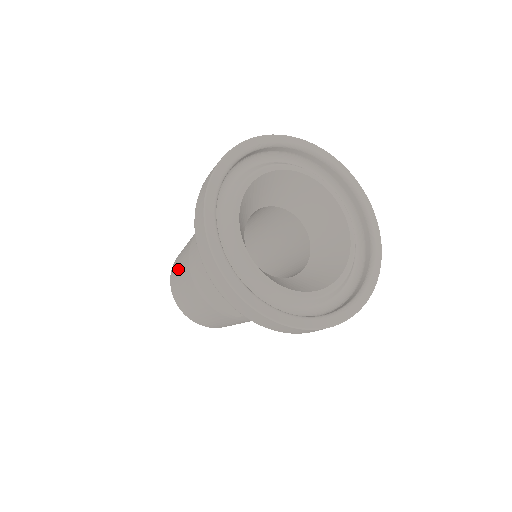
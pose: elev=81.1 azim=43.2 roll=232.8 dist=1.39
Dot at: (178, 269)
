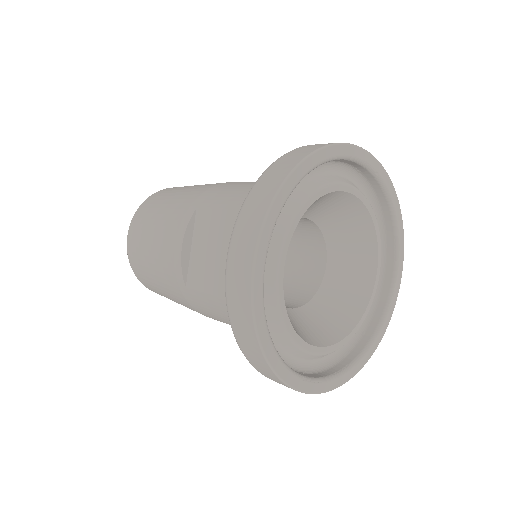
Dot at: (174, 194)
